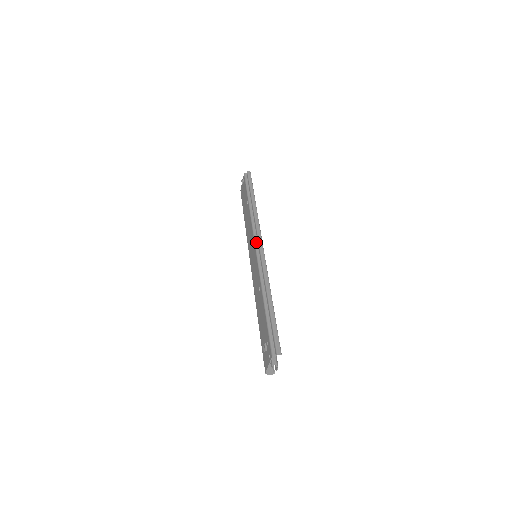
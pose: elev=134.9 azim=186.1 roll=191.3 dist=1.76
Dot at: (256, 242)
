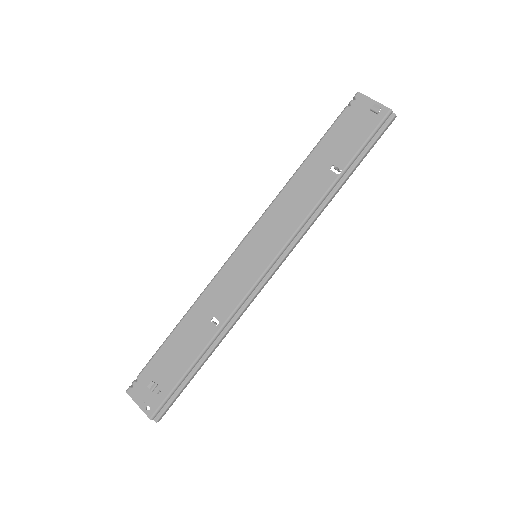
Dot at: (276, 261)
